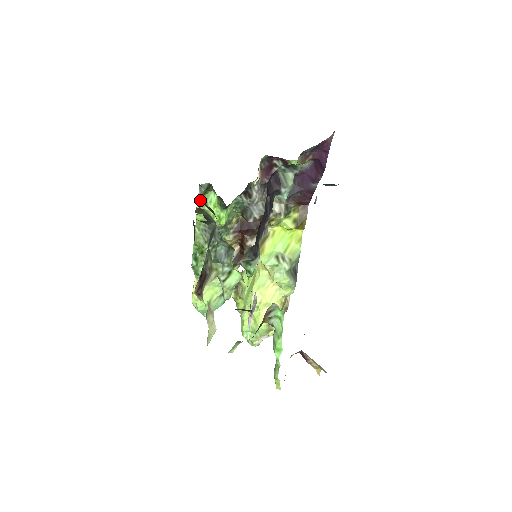
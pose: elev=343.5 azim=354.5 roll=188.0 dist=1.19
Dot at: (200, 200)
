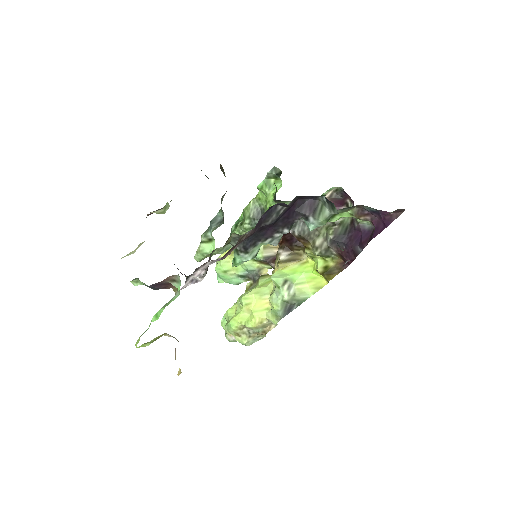
Dot at: occluded
